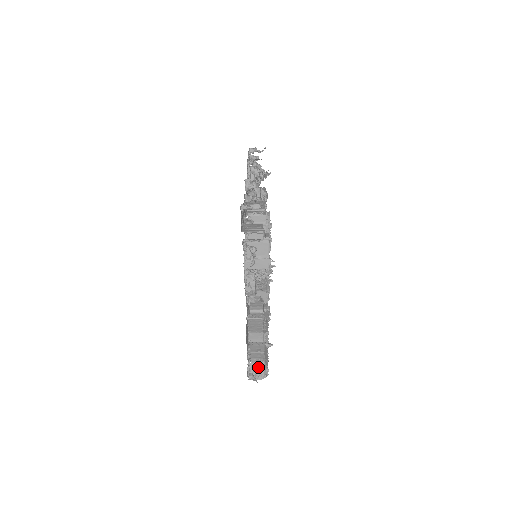
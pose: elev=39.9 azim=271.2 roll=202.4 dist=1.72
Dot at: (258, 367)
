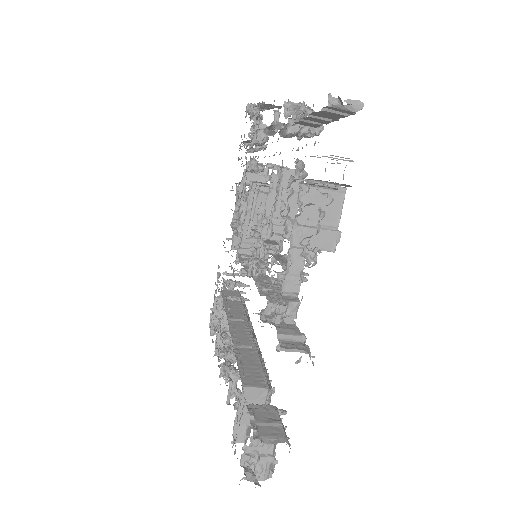
Dot at: (261, 455)
